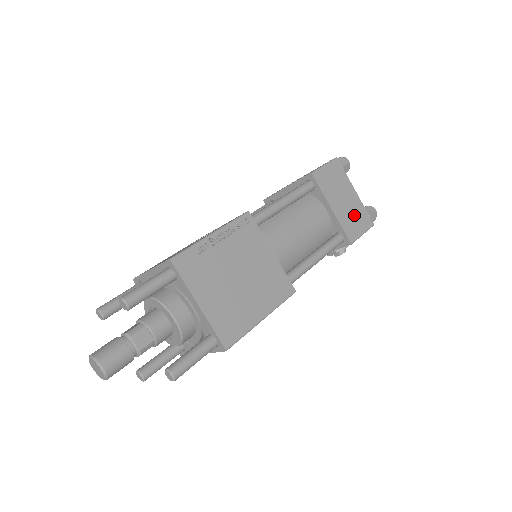
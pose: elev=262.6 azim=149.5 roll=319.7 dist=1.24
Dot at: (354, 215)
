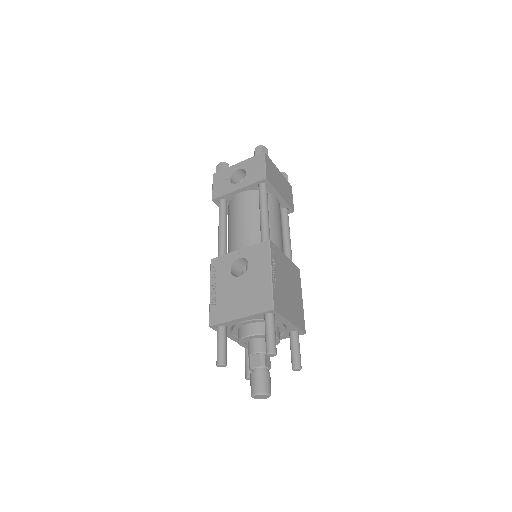
Dot at: (286, 189)
